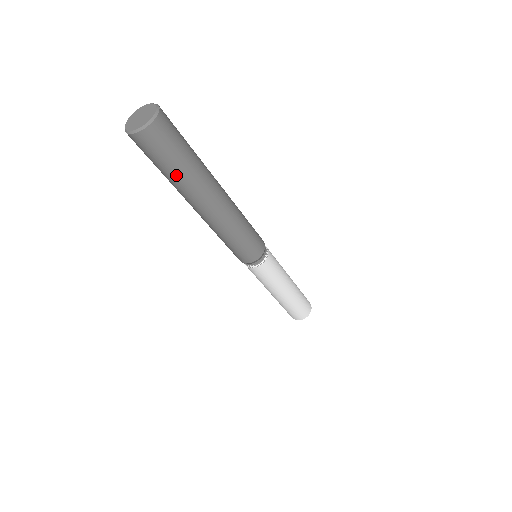
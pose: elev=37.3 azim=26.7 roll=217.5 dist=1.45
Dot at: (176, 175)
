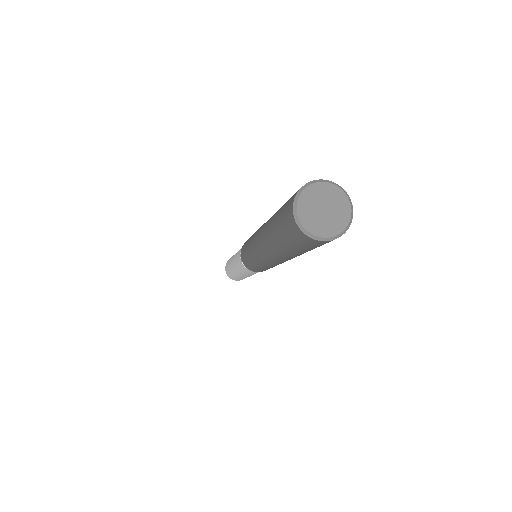
Dot at: occluded
